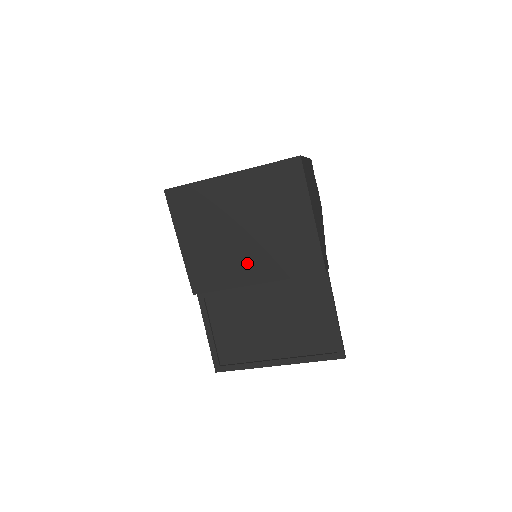
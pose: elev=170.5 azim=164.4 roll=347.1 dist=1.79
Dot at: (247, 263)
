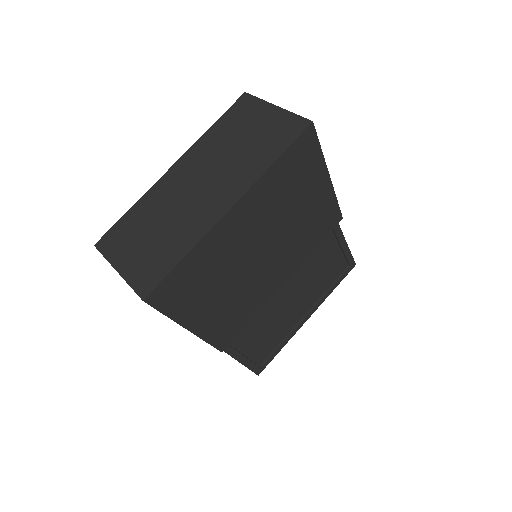
Dot at: (272, 276)
